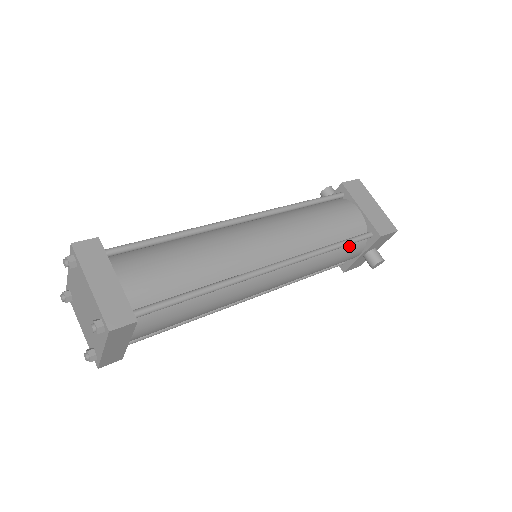
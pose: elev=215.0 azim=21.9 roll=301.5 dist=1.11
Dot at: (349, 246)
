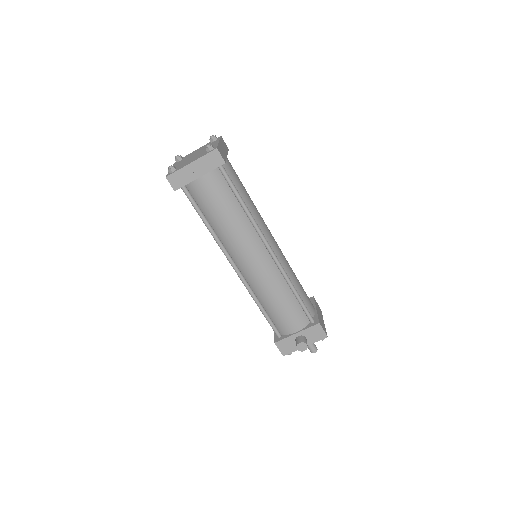
Dot at: (299, 311)
